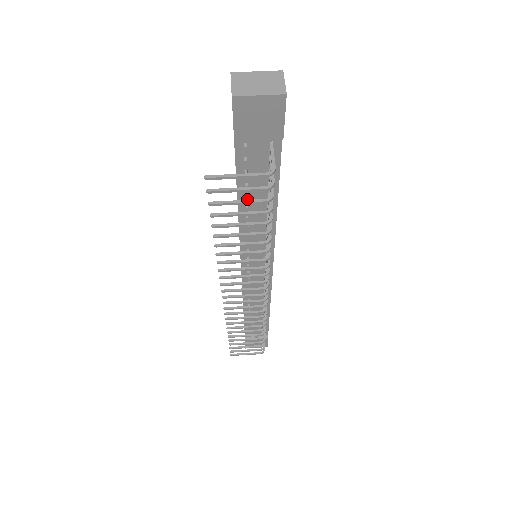
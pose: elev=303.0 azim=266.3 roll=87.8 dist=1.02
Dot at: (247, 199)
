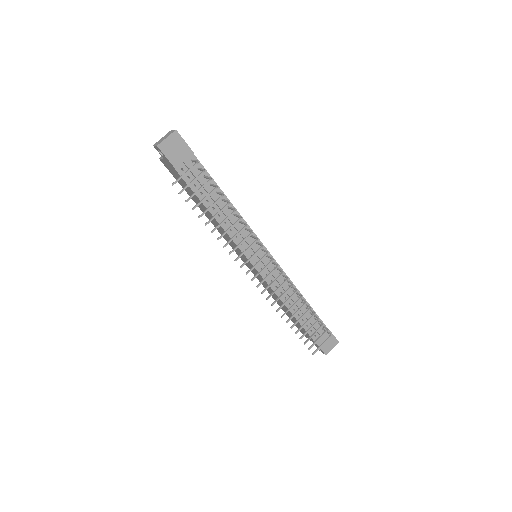
Dot at: (209, 203)
